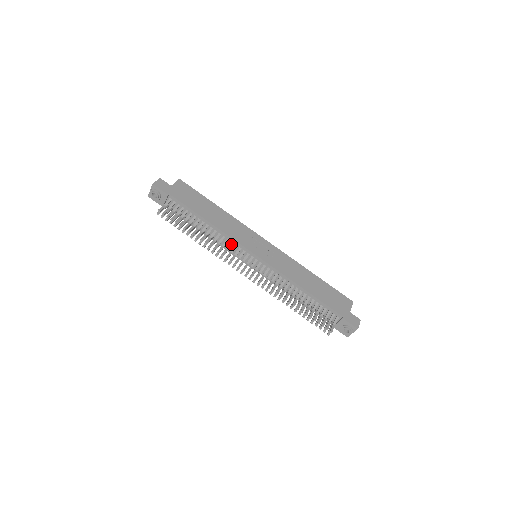
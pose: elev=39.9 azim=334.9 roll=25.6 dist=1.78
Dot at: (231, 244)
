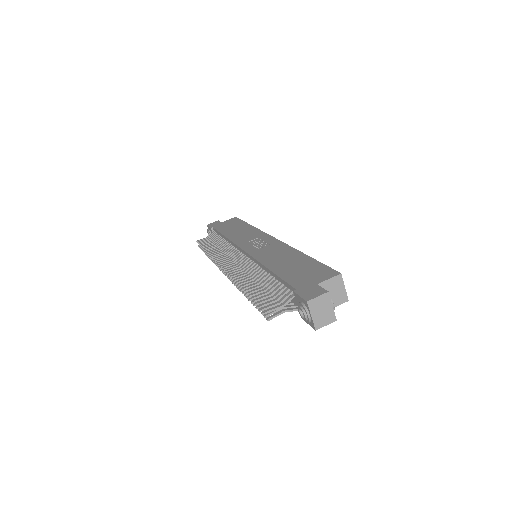
Dot at: (232, 249)
